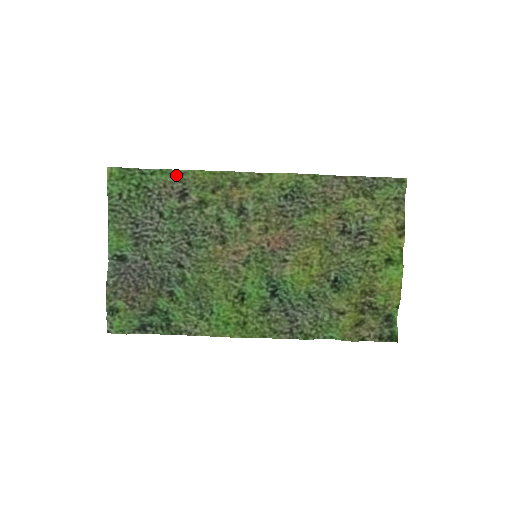
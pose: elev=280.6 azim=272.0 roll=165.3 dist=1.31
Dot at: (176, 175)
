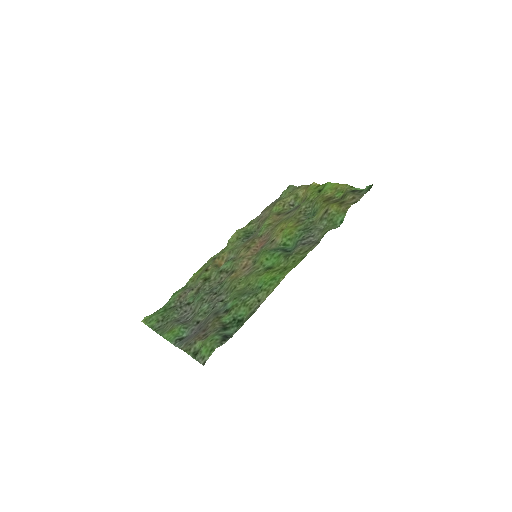
Dot at: (182, 289)
